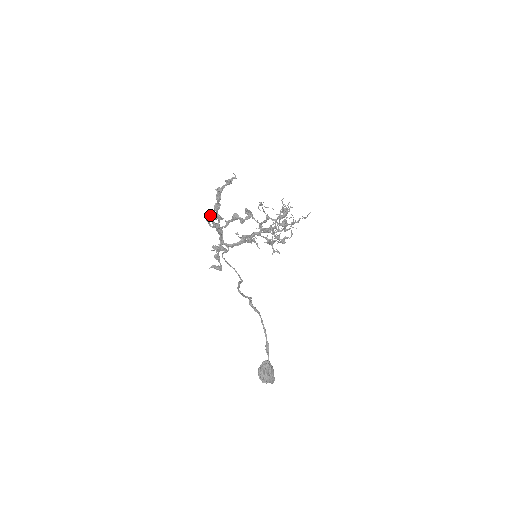
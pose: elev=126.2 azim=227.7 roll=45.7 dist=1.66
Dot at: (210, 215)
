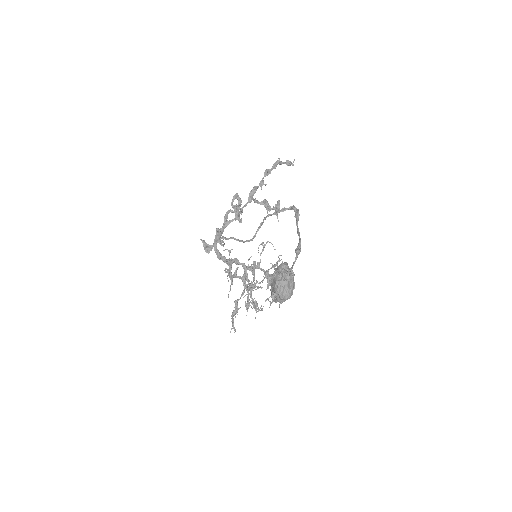
Dot at: (238, 196)
